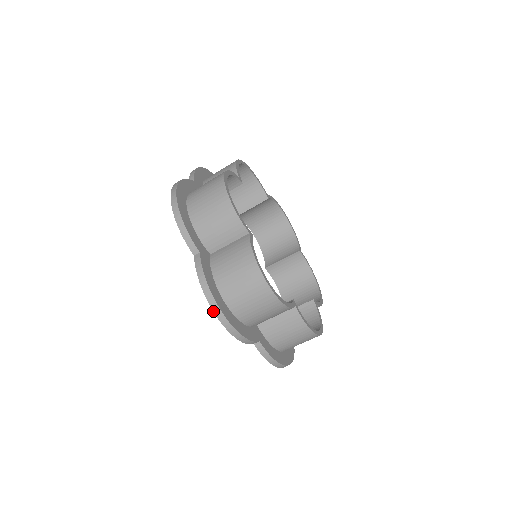
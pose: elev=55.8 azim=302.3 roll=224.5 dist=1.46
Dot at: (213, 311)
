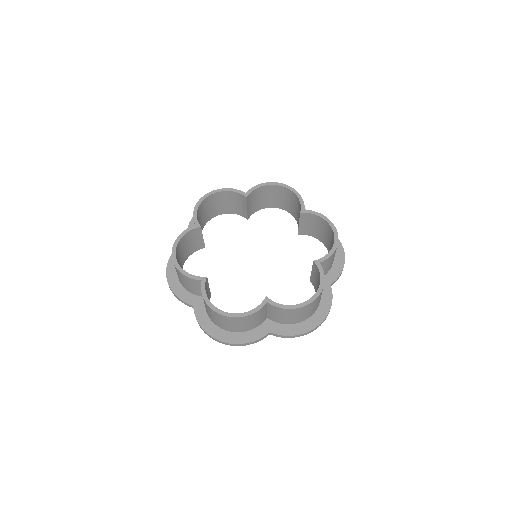
Dot at: occluded
